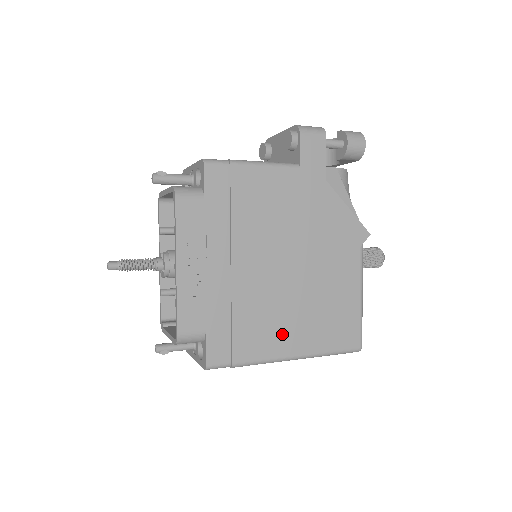
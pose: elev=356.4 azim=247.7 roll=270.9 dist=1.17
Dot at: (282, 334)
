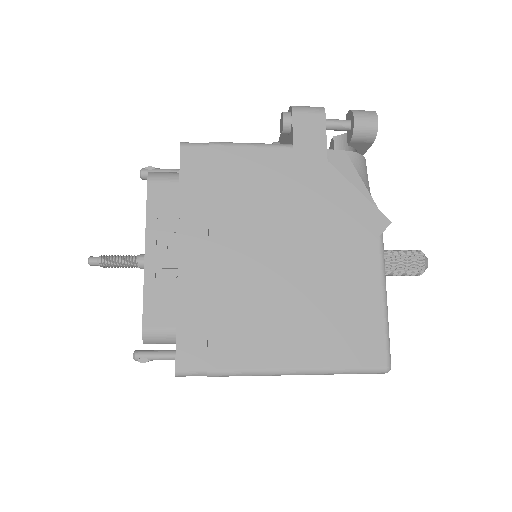
Dot at: (273, 339)
